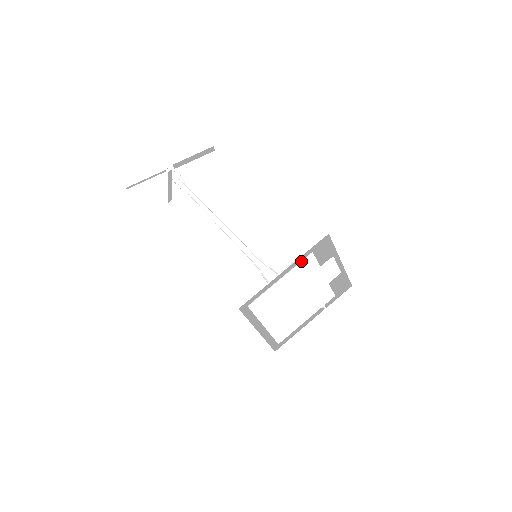
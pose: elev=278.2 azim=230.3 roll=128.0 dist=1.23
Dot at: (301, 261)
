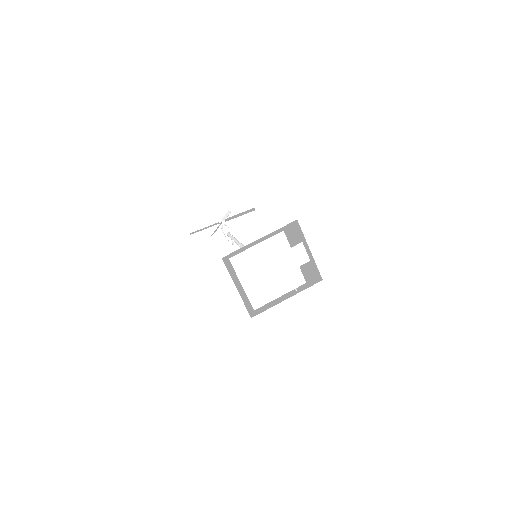
Dot at: (274, 235)
